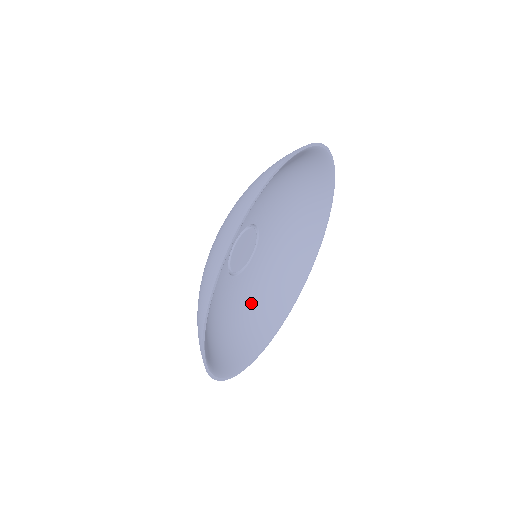
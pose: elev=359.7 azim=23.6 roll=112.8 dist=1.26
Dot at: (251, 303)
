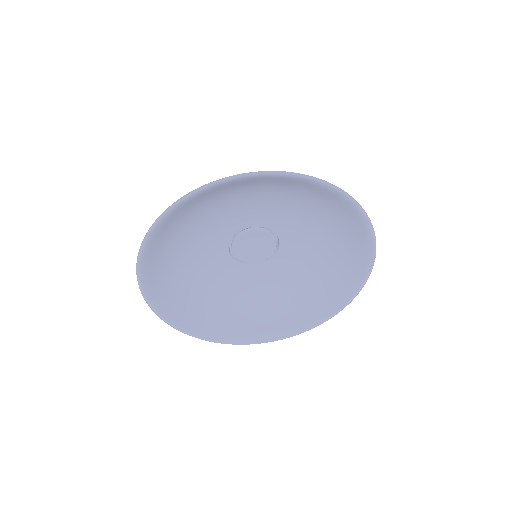
Dot at: (264, 298)
